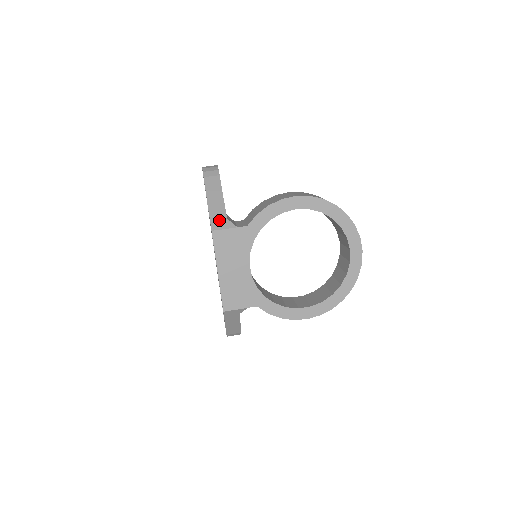
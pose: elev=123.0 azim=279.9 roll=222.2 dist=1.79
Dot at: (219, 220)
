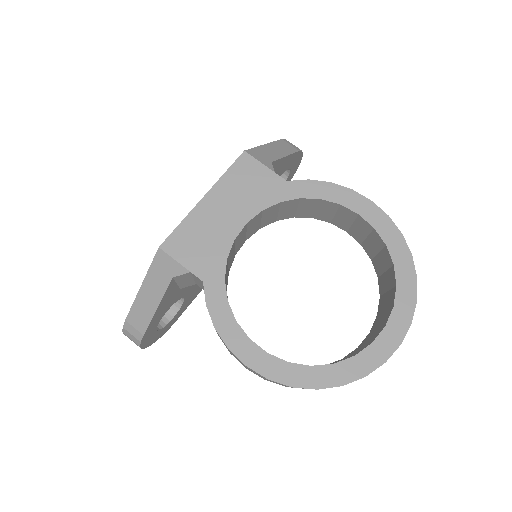
Dot at: (262, 155)
